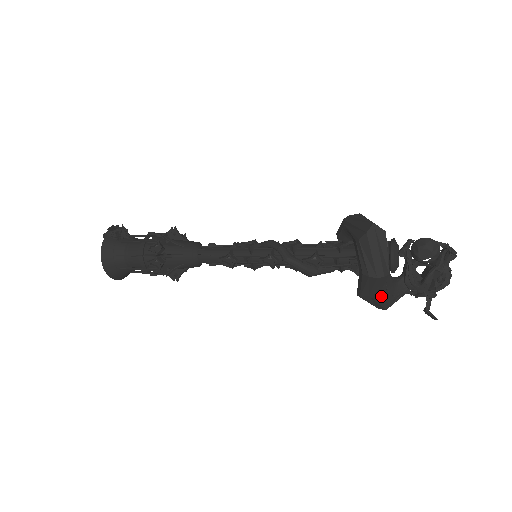
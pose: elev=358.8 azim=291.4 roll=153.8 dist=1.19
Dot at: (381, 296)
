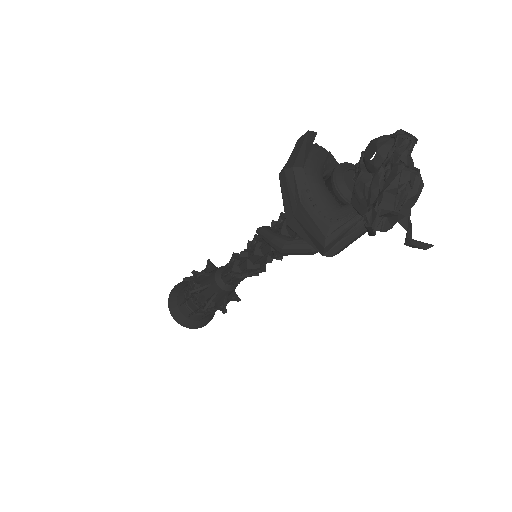
Dot at: (306, 213)
